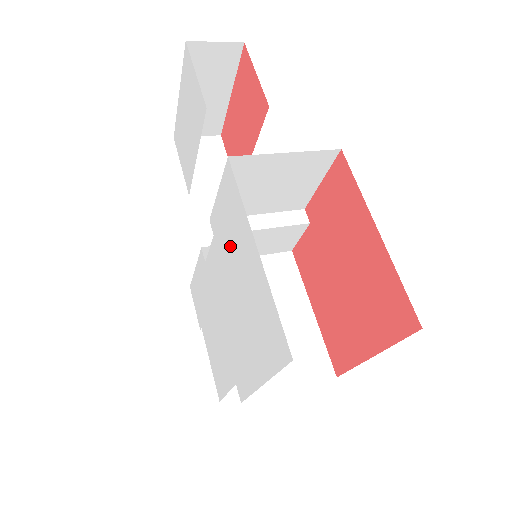
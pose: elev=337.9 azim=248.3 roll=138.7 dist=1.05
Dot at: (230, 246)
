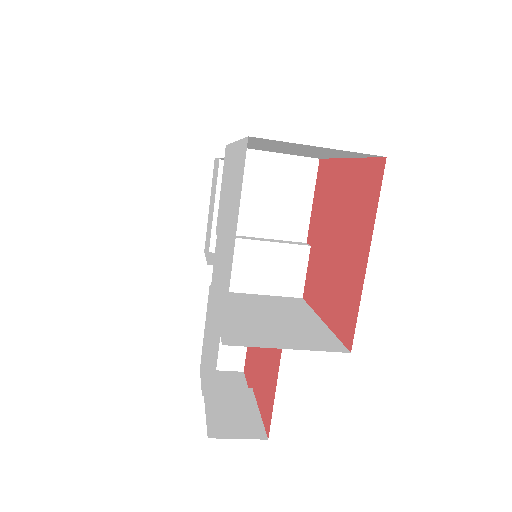
Dot at: (224, 202)
